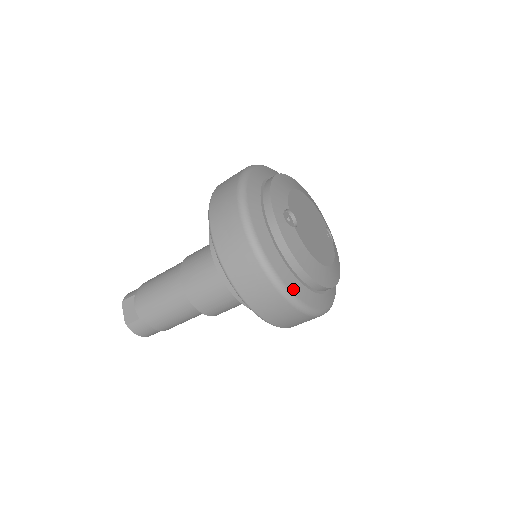
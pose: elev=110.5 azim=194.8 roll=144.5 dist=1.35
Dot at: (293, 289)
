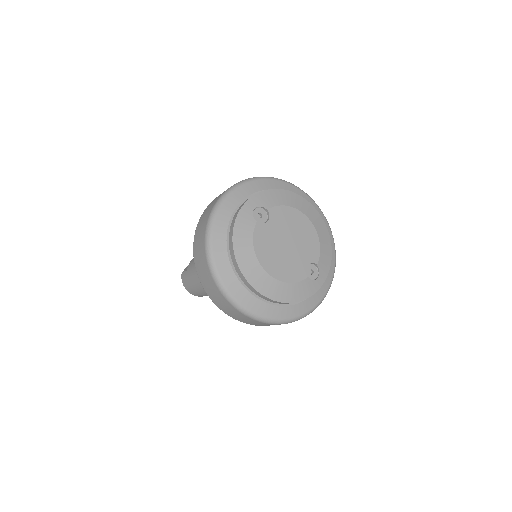
Dot at: (217, 259)
